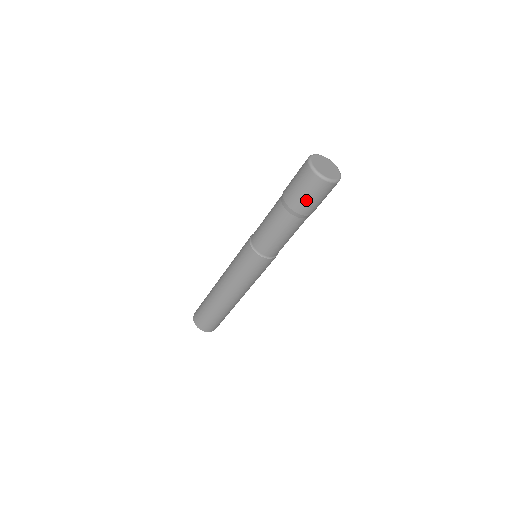
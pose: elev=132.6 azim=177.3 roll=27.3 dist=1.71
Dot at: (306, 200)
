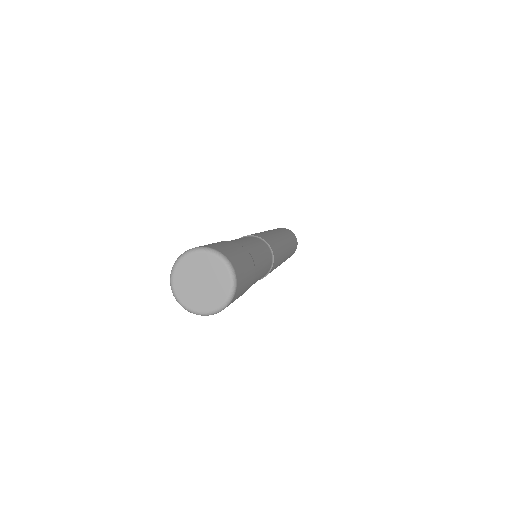
Dot at: occluded
